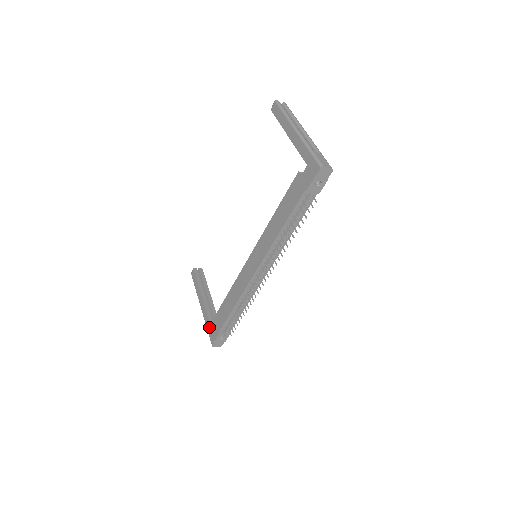
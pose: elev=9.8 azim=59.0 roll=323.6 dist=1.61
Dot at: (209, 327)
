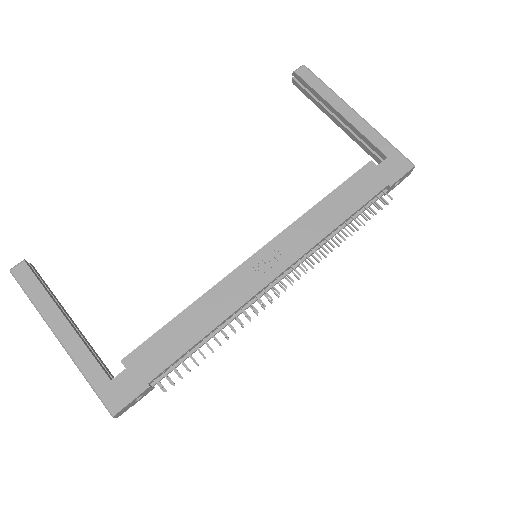
Dot at: (102, 377)
